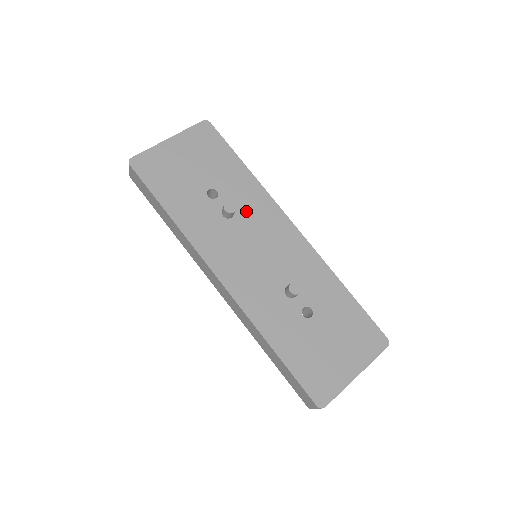
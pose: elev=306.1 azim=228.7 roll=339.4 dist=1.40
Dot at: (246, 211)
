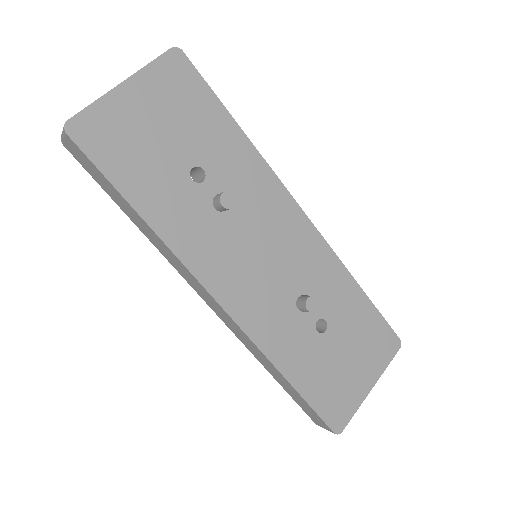
Dot at: (244, 197)
